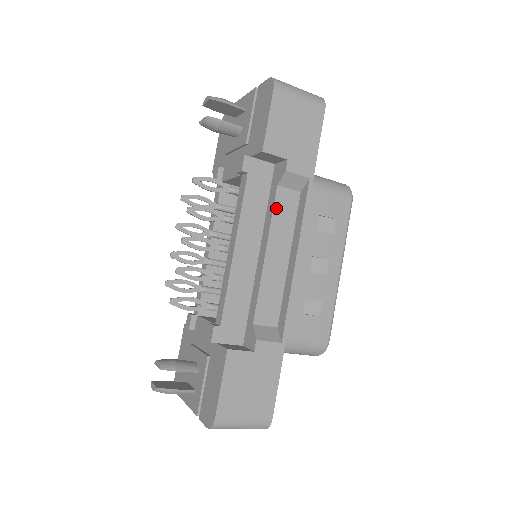
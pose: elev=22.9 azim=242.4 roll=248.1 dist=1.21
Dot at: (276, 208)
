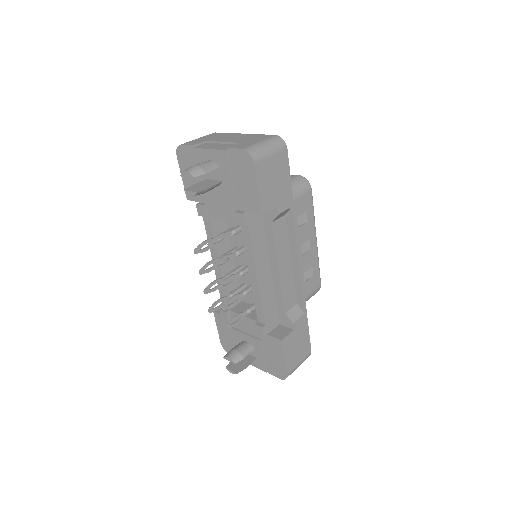
Dot at: (275, 238)
